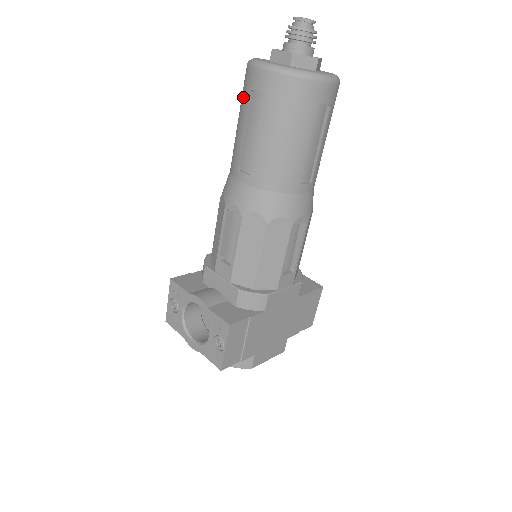
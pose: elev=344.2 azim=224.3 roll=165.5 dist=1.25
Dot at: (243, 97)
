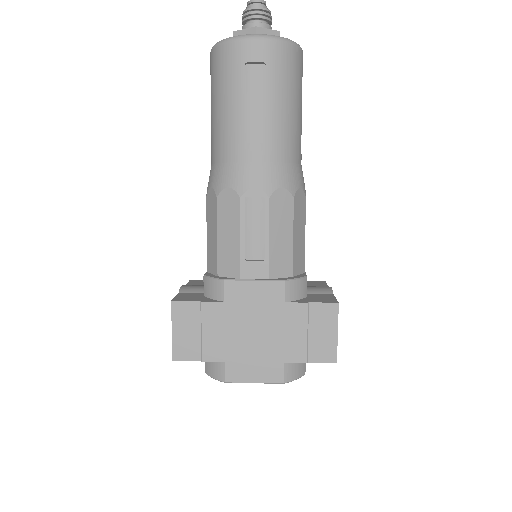
Dot at: occluded
